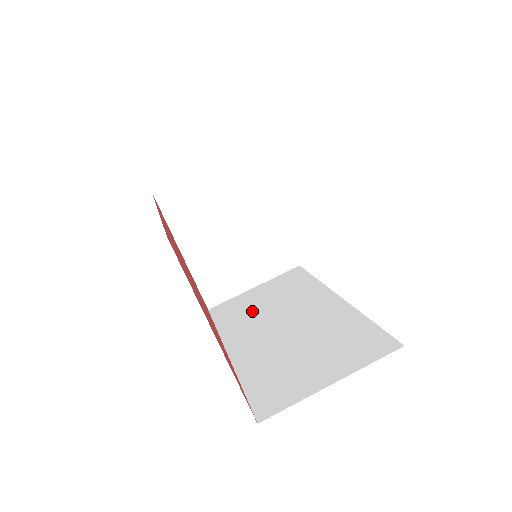
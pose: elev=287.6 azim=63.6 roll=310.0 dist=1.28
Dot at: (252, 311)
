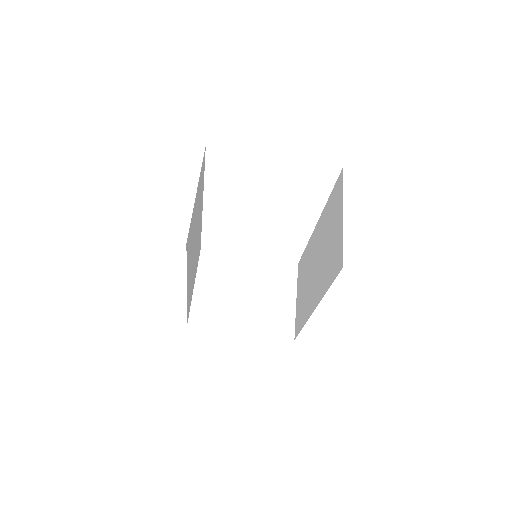
Dot at: (304, 296)
